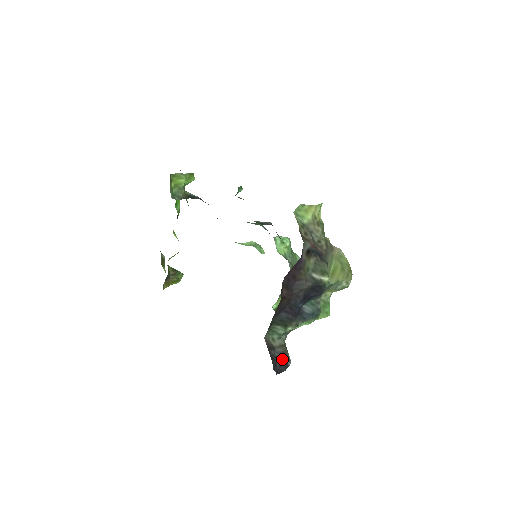
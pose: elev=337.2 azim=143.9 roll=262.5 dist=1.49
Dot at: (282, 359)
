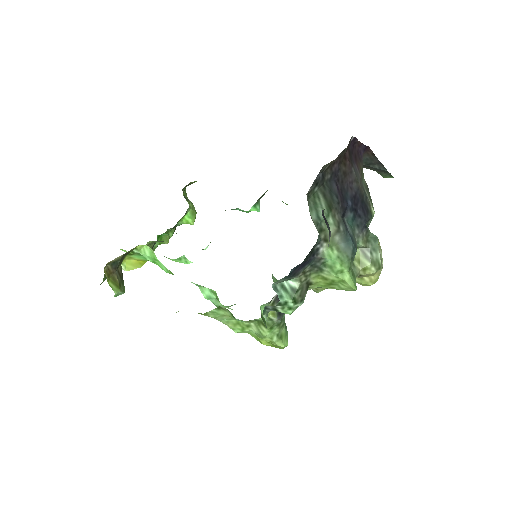
Dot at: occluded
